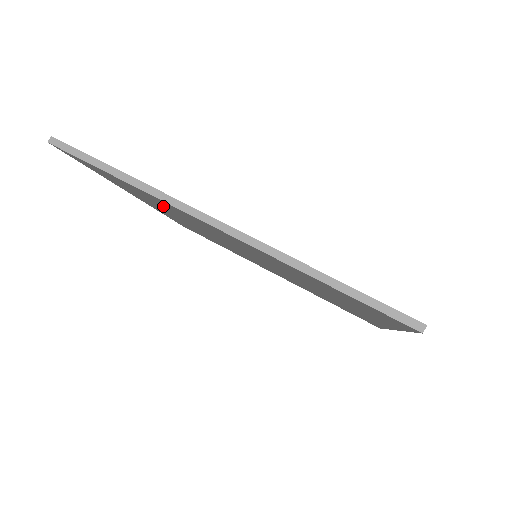
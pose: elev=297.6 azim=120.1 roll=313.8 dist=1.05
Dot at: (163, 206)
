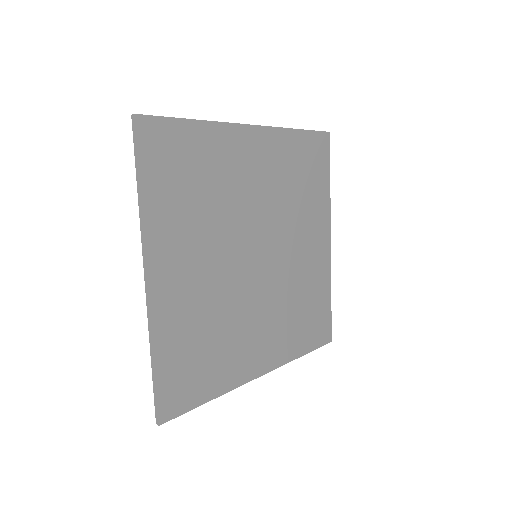
Dot at: (191, 199)
